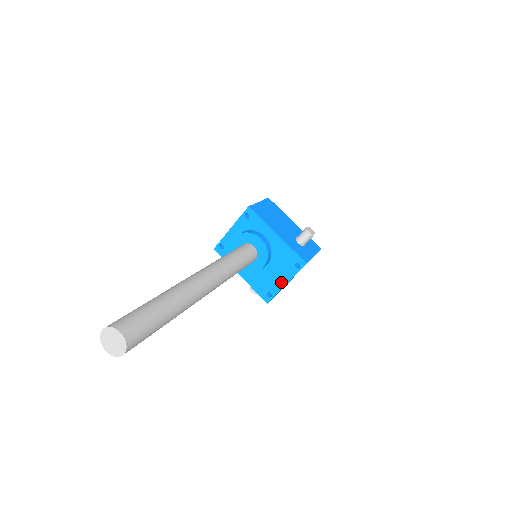
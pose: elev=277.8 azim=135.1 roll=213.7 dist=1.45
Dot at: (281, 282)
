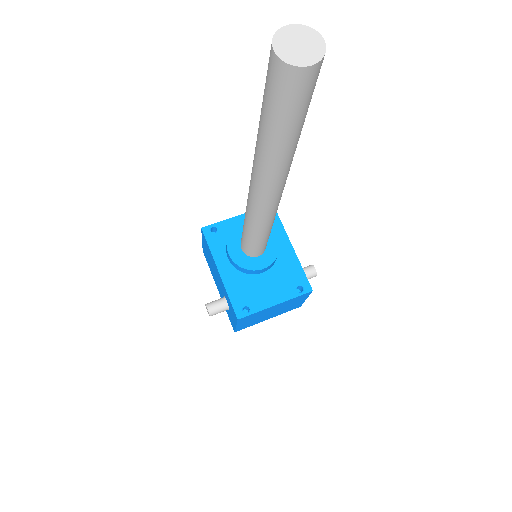
Dot at: (270, 300)
